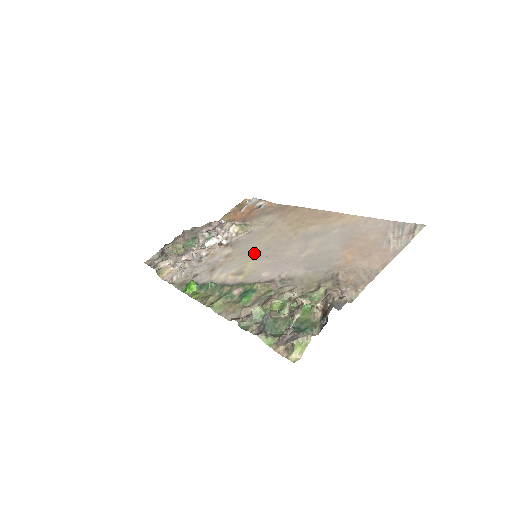
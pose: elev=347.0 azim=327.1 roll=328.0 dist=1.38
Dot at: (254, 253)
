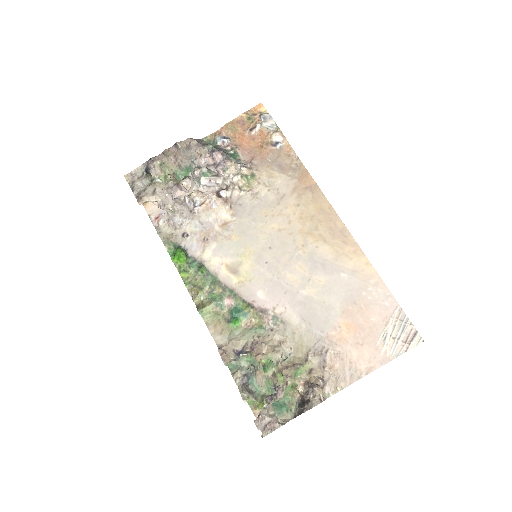
Dot at: (255, 245)
